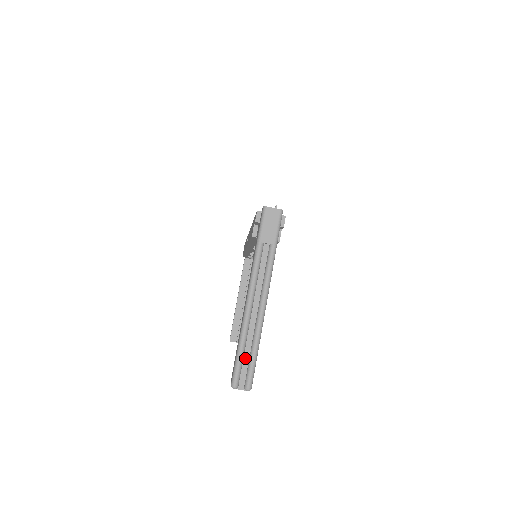
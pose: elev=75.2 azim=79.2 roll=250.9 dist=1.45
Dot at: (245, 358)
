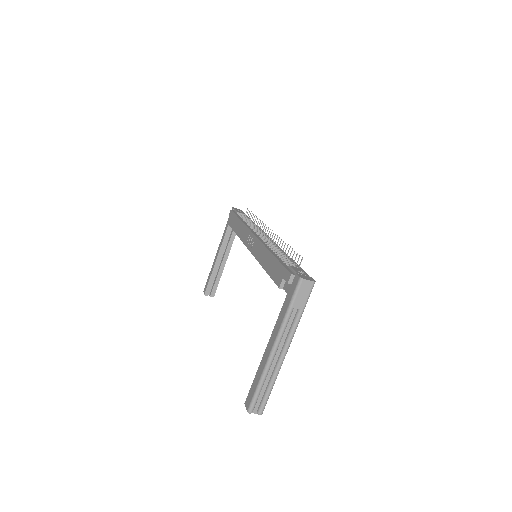
Dot at: (261, 392)
